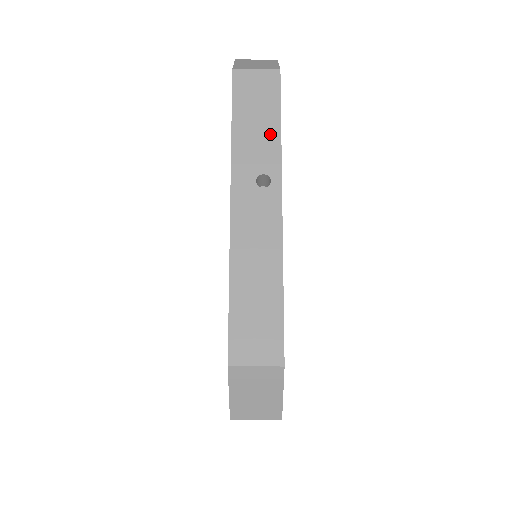
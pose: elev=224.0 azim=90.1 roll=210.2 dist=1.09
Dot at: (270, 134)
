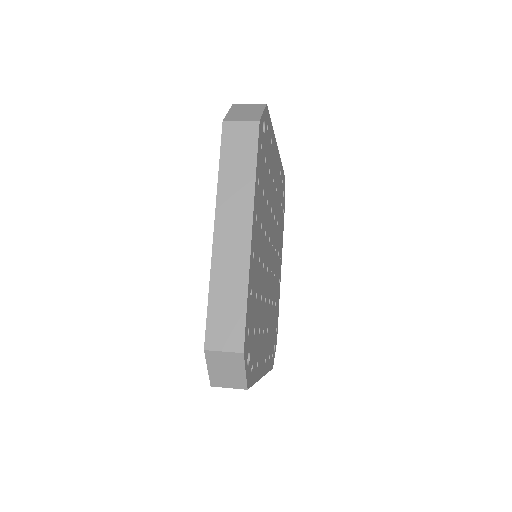
Dot at: occluded
